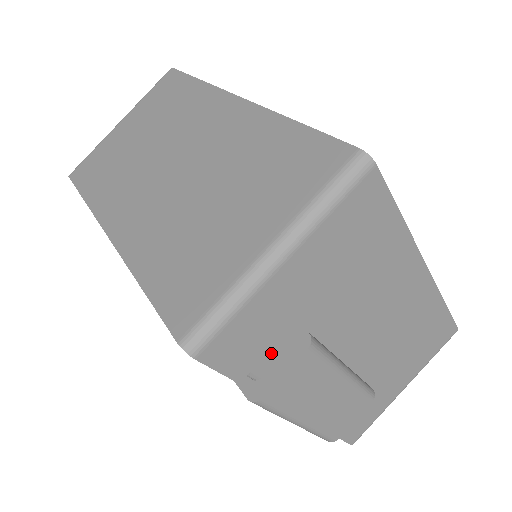
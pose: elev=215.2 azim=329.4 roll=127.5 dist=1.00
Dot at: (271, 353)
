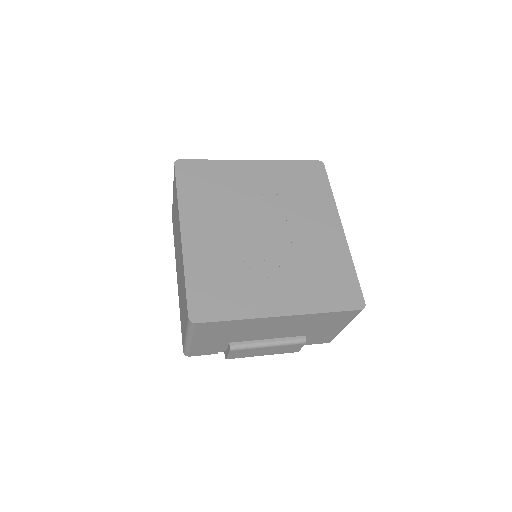
Dot at: (221, 348)
